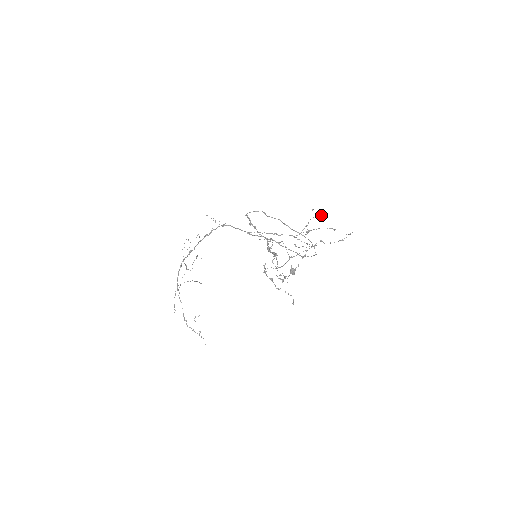
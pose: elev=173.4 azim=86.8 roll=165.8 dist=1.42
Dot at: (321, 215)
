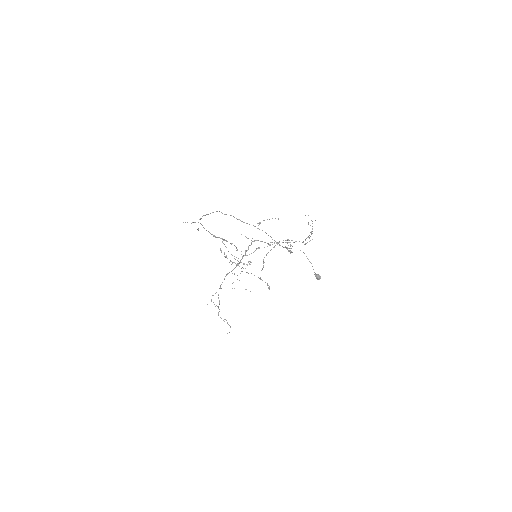
Dot at: occluded
